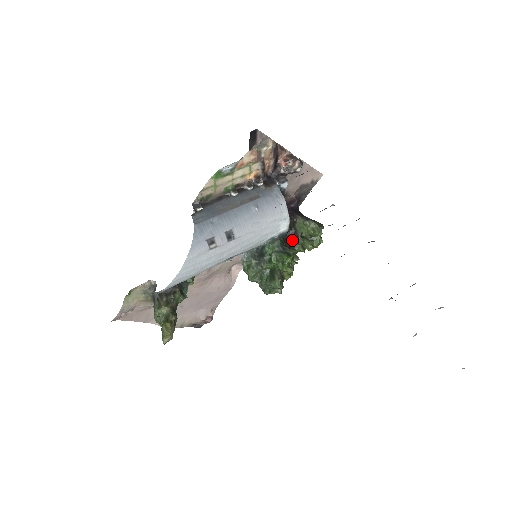
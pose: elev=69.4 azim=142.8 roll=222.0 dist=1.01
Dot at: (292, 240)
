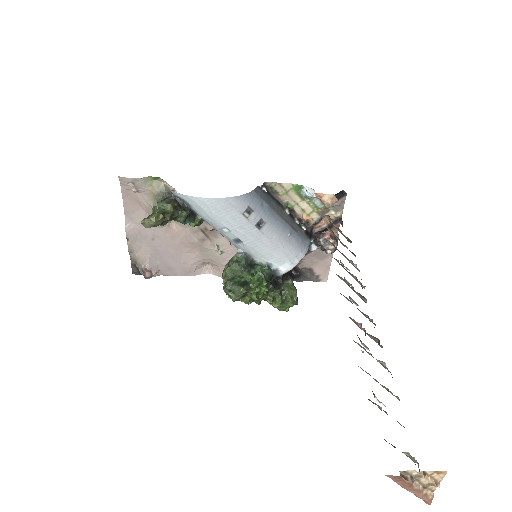
Dot at: (274, 285)
